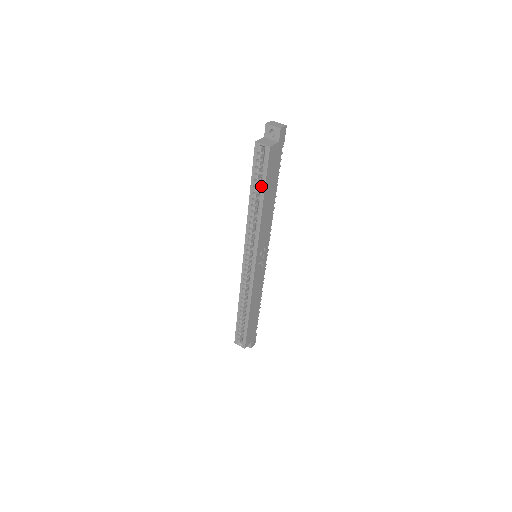
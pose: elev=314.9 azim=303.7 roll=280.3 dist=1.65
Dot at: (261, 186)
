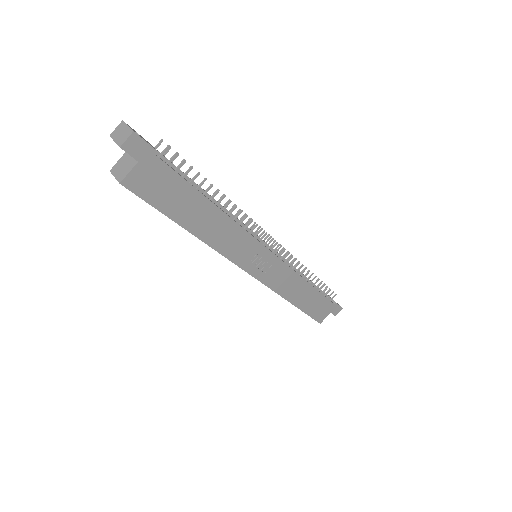
Dot at: (167, 215)
